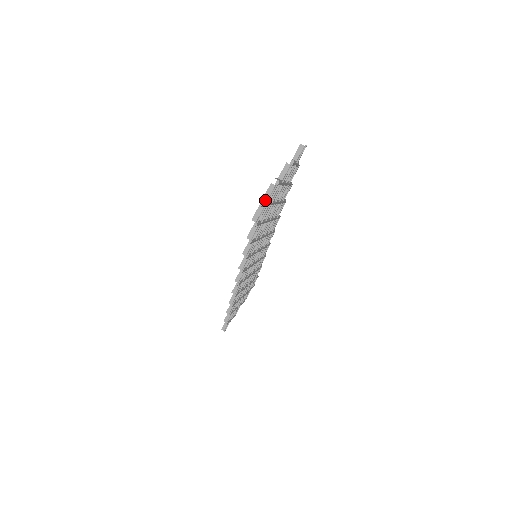
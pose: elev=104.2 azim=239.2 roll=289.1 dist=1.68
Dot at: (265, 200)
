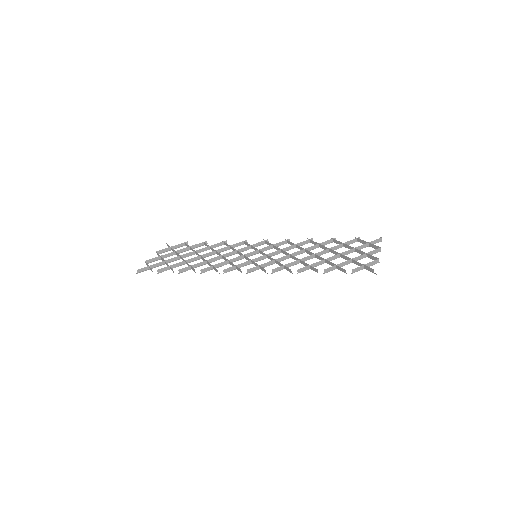
Dot at: (368, 265)
